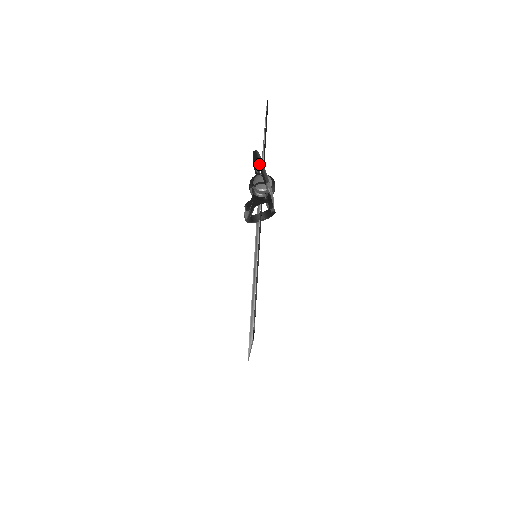
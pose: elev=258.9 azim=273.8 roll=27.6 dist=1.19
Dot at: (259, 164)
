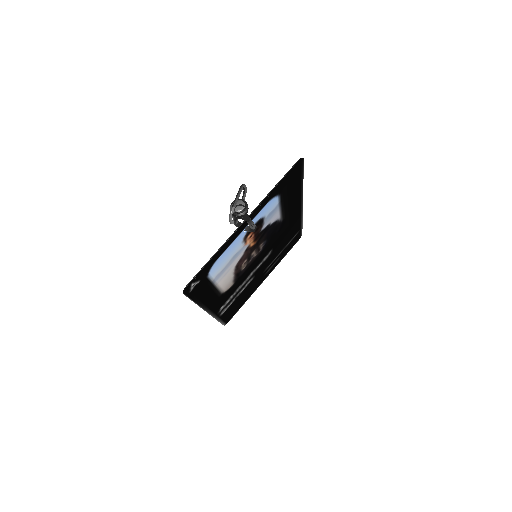
Dot at: (237, 193)
